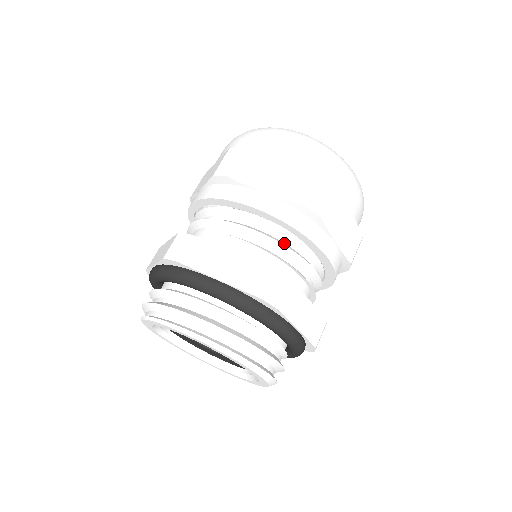
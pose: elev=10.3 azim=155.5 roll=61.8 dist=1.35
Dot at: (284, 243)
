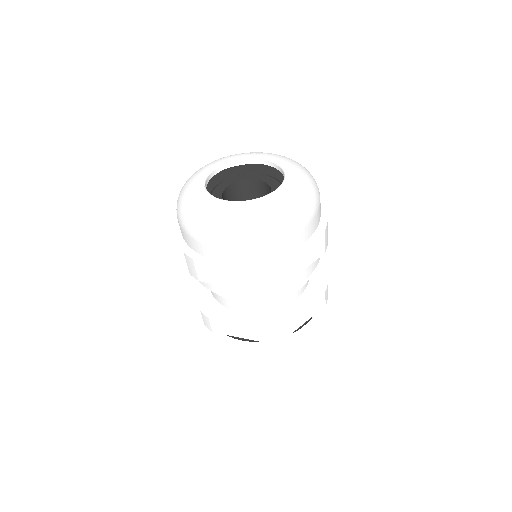
Dot at: occluded
